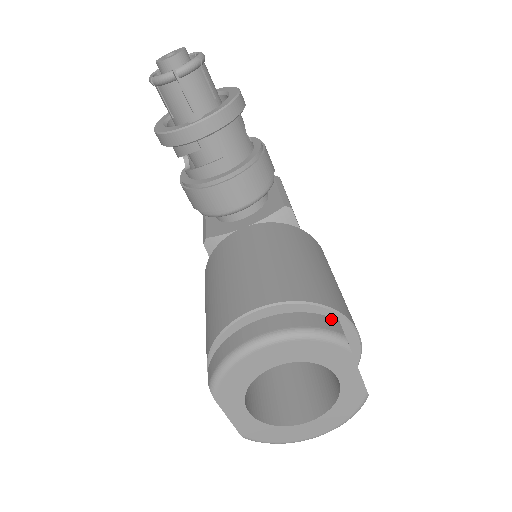
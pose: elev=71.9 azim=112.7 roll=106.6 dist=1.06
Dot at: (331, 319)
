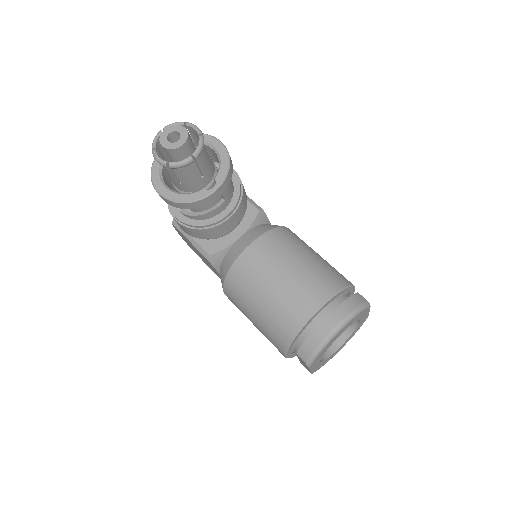
Dot at: (357, 295)
